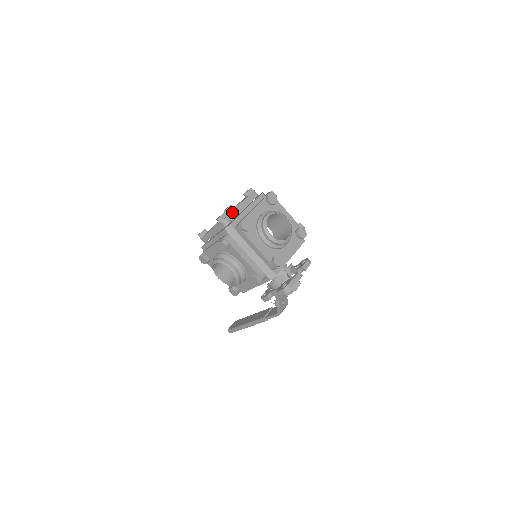
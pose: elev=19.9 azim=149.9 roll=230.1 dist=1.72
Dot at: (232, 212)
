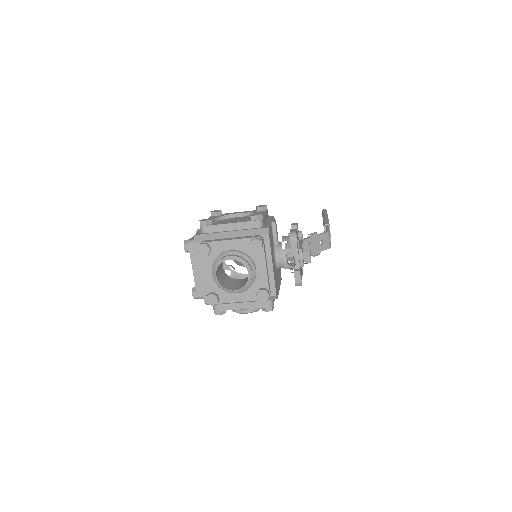
Dot at: (196, 285)
